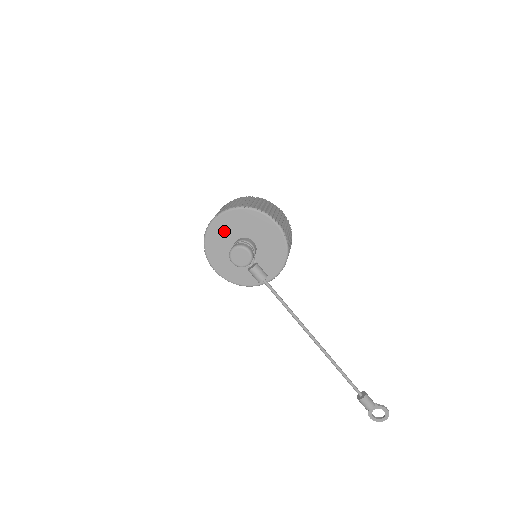
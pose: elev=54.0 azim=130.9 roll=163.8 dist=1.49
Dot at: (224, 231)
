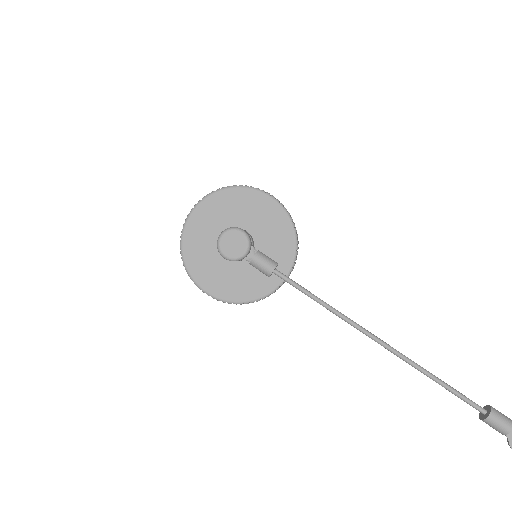
Dot at: (204, 230)
